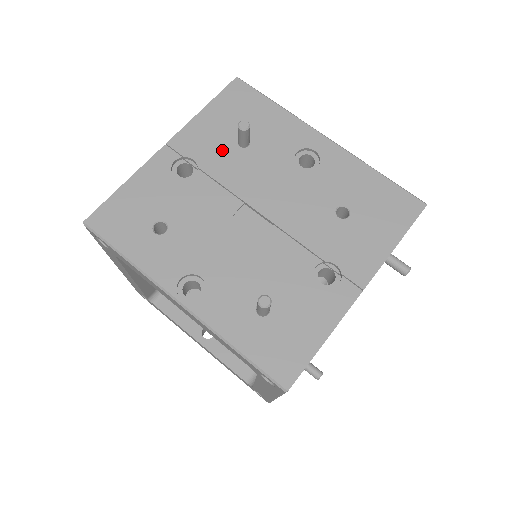
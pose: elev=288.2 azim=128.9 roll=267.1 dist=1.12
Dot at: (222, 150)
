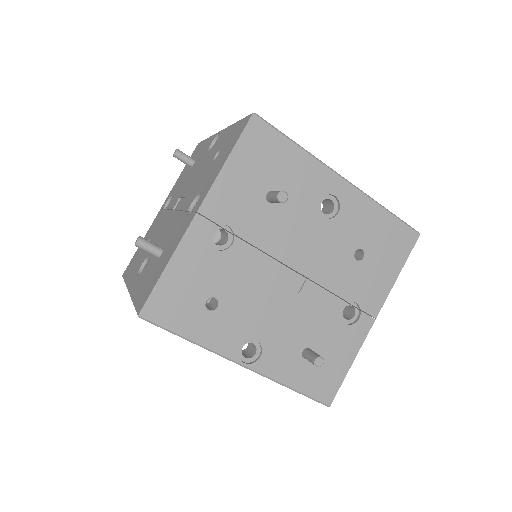
Dot at: (253, 210)
